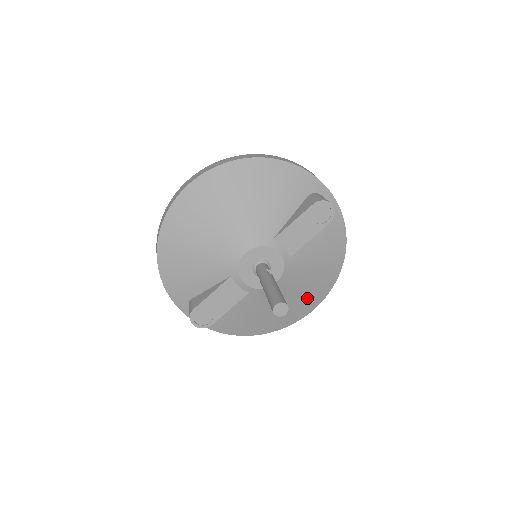
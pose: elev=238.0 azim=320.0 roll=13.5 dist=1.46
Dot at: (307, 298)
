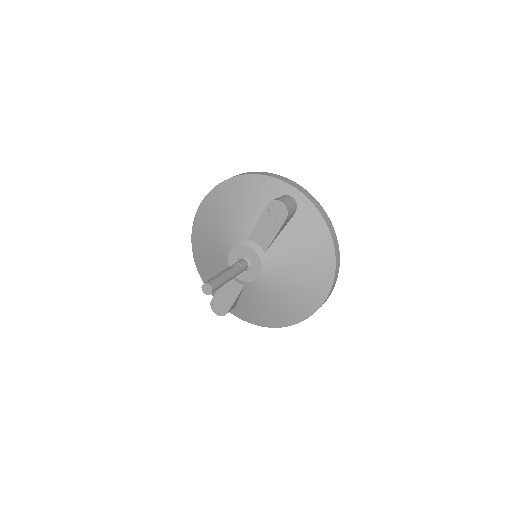
Dot at: (306, 291)
